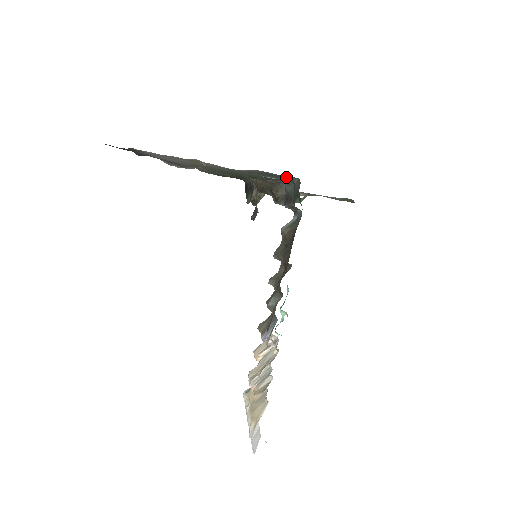
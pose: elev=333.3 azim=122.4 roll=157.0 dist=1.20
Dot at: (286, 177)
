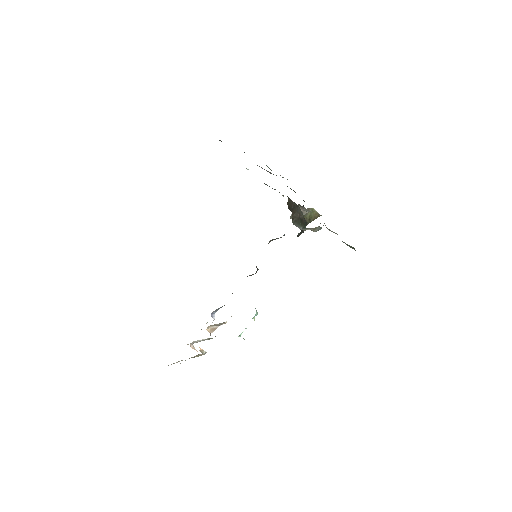
Dot at: occluded
